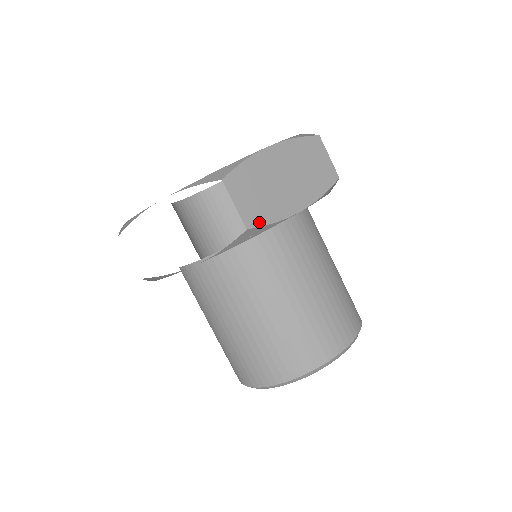
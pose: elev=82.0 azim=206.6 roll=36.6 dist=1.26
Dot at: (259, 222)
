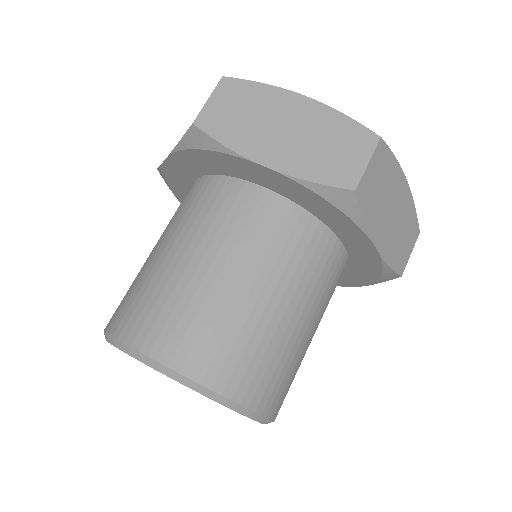
Dot at: (211, 130)
